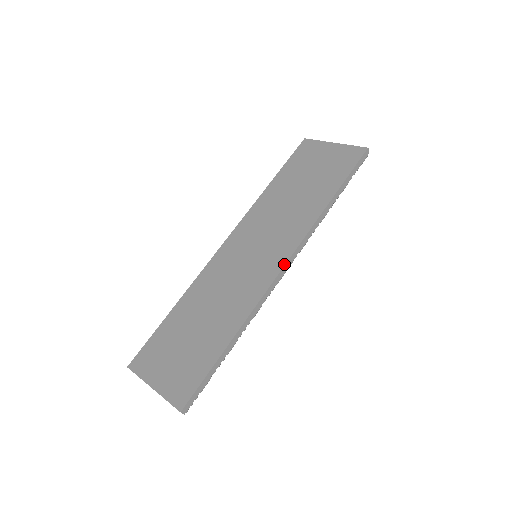
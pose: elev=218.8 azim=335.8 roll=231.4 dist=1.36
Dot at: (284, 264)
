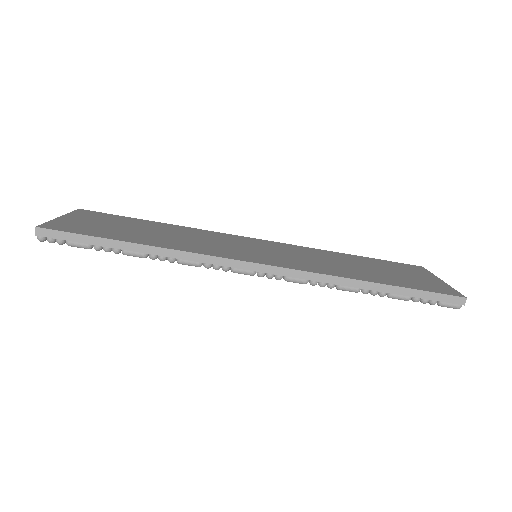
Dot at: (260, 263)
